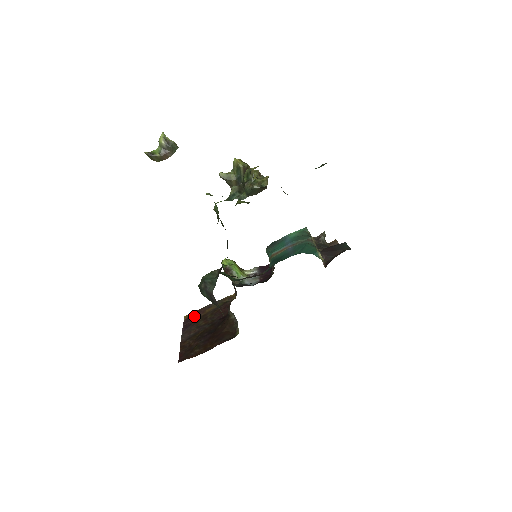
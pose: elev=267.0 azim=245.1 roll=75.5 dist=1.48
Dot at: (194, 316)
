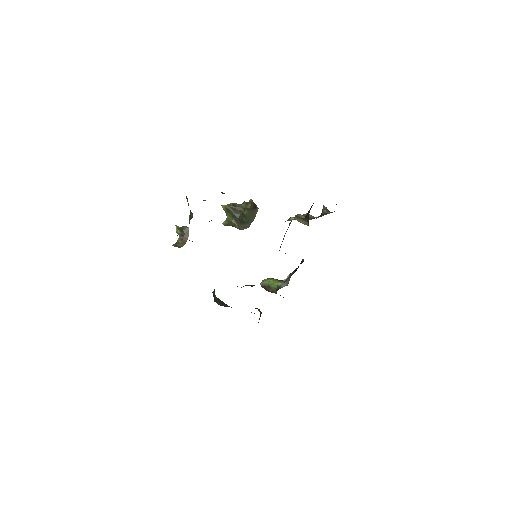
Dot at: occluded
